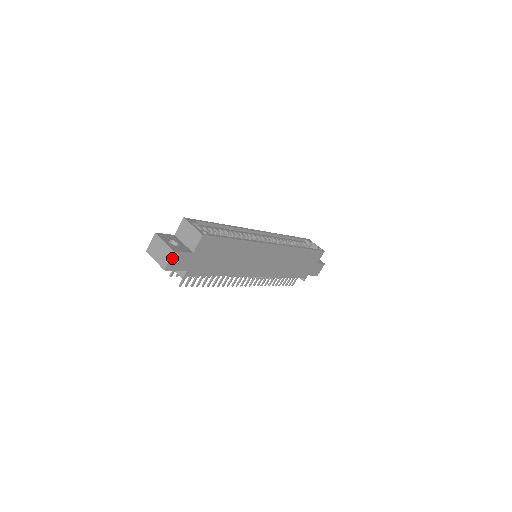
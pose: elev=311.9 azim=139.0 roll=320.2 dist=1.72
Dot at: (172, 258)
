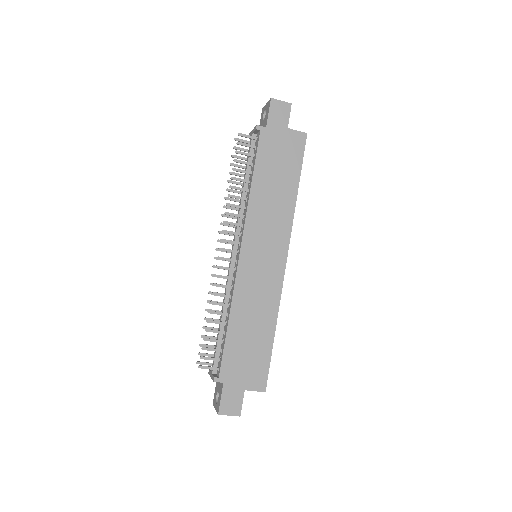
Dot at: (284, 104)
